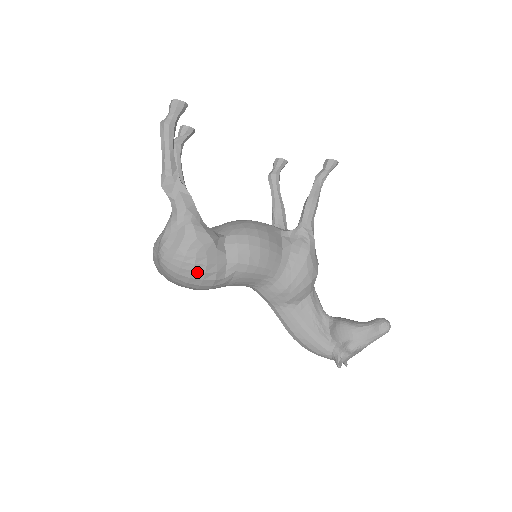
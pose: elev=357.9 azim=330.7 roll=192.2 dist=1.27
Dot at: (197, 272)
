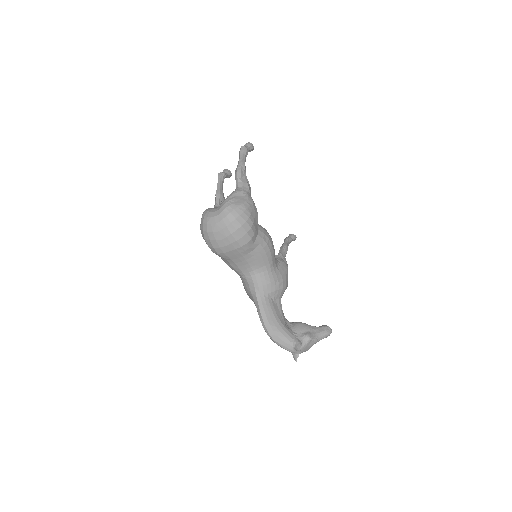
Dot at: (247, 224)
